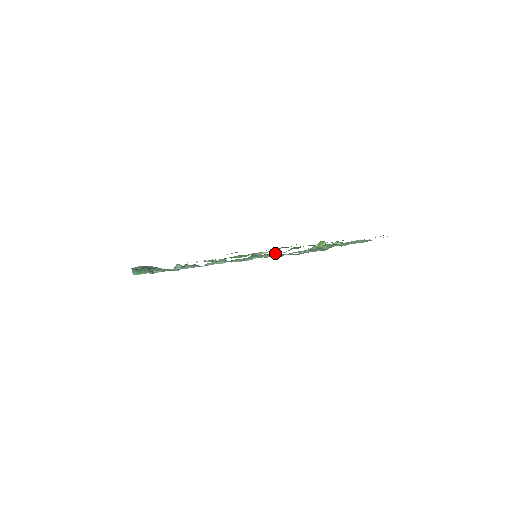
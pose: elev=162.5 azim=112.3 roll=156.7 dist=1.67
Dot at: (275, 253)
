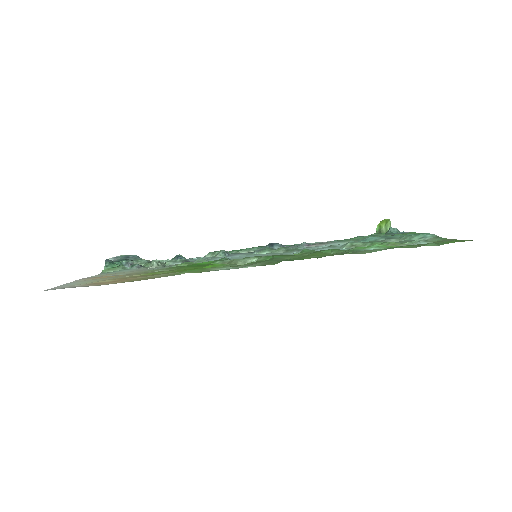
Dot at: (301, 243)
